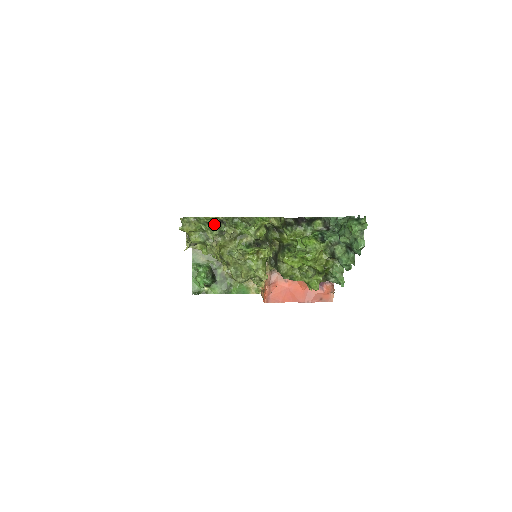
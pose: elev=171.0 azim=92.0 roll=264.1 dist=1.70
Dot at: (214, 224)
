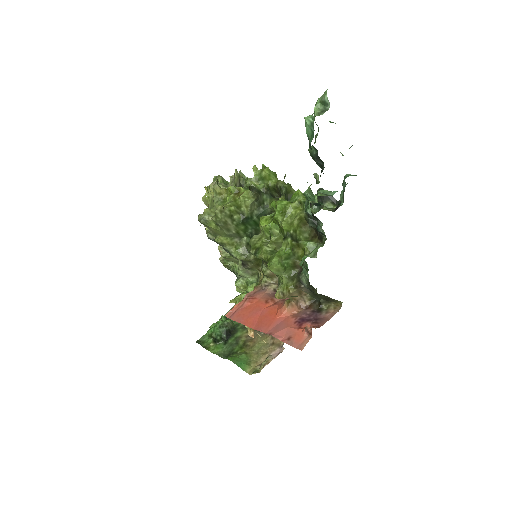
Dot at: occluded
